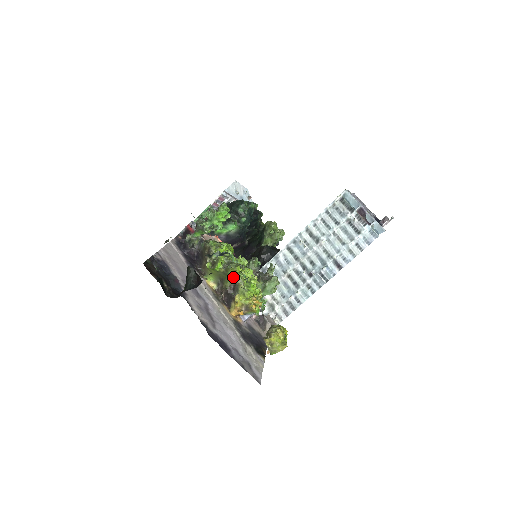
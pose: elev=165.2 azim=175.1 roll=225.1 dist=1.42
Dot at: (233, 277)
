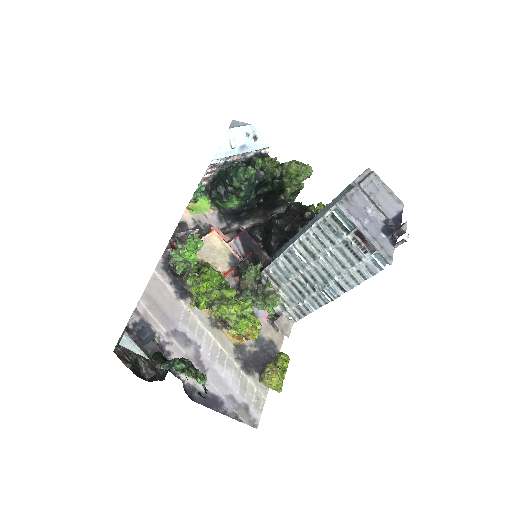
Dot at: occluded
